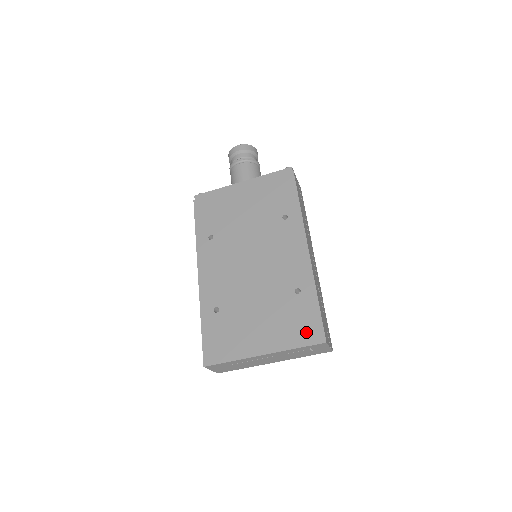
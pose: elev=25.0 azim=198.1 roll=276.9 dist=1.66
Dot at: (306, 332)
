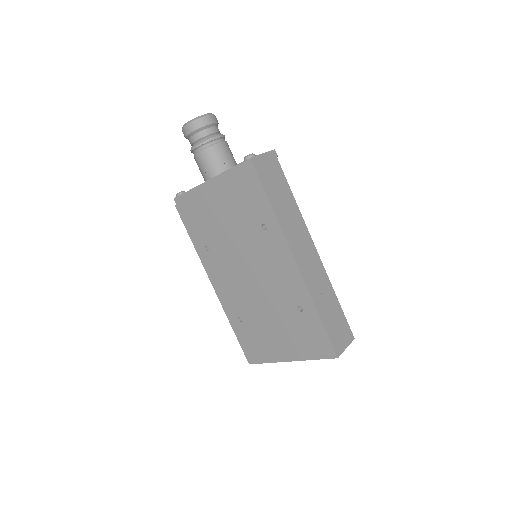
Dot at: (318, 347)
